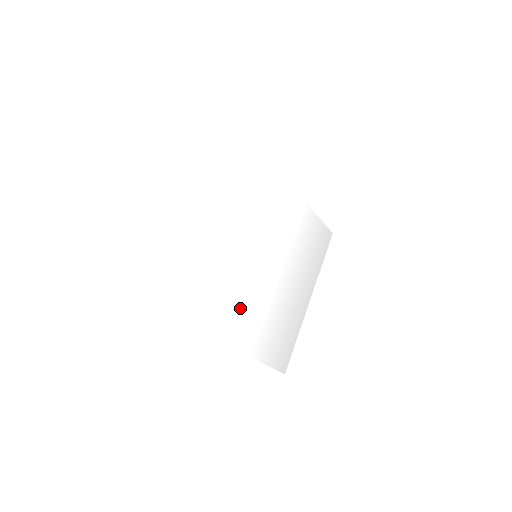
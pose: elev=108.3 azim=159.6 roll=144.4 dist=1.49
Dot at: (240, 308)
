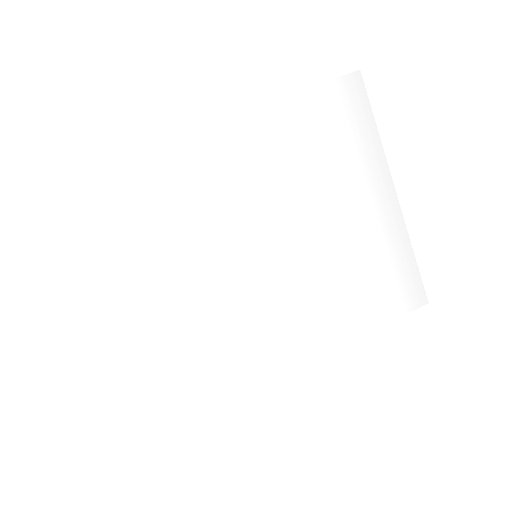
Dot at: (290, 322)
